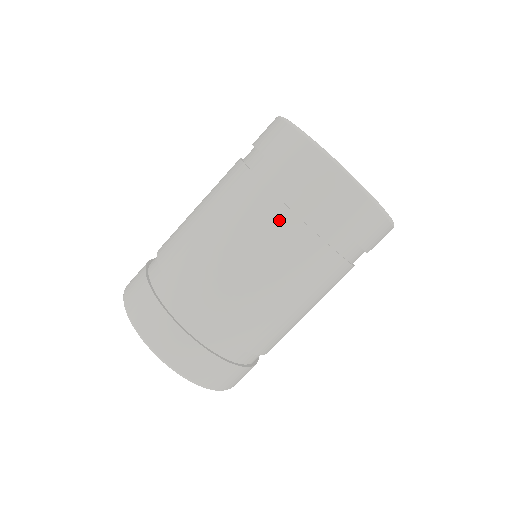
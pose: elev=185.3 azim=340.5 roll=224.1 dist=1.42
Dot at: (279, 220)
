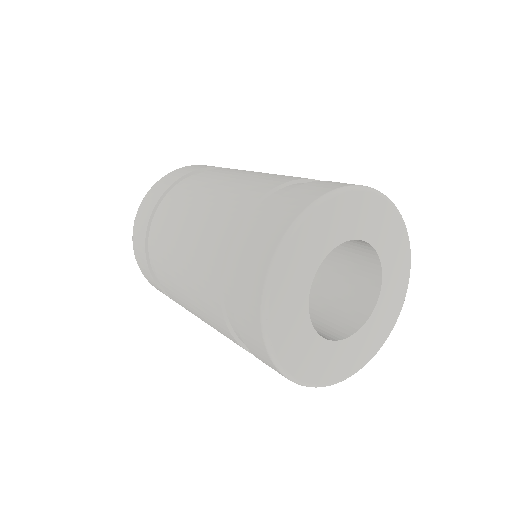
Dot at: (212, 298)
